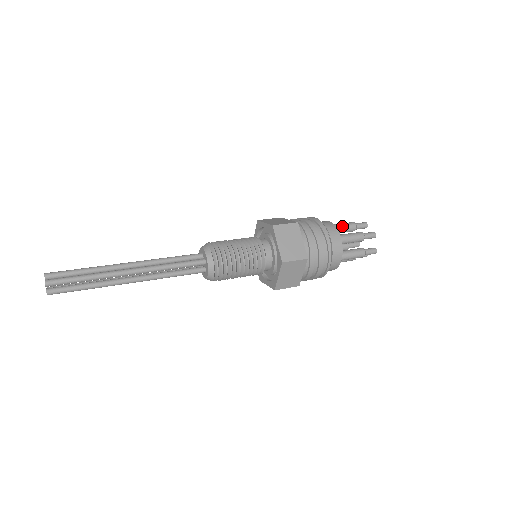
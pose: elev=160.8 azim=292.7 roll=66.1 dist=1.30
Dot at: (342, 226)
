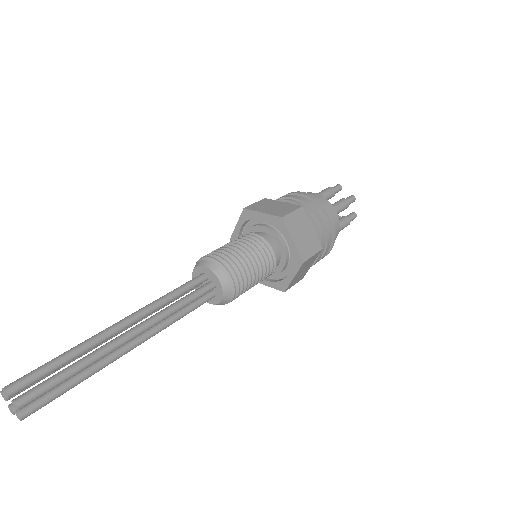
Dot at: (325, 195)
